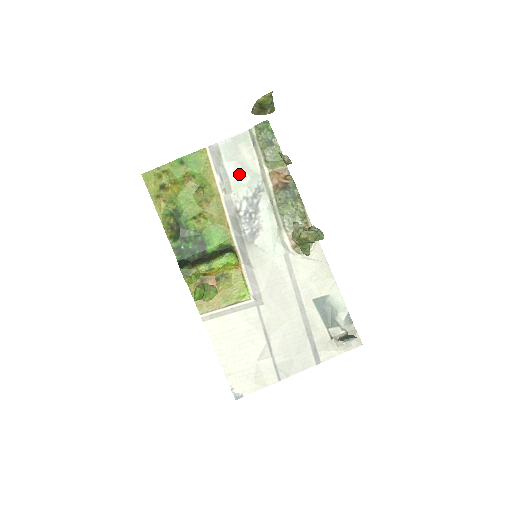
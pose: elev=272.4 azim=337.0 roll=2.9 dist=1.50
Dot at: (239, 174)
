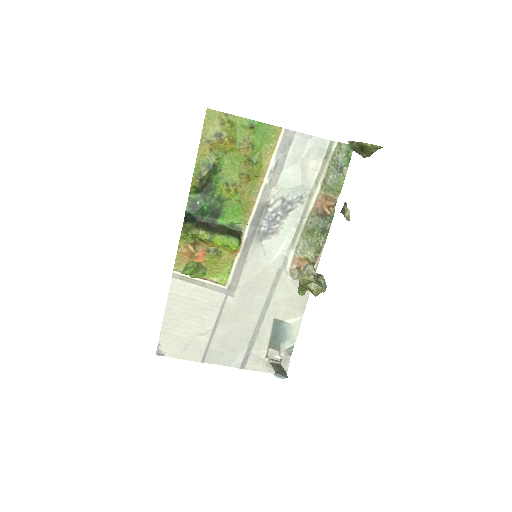
Dot at: (293, 174)
